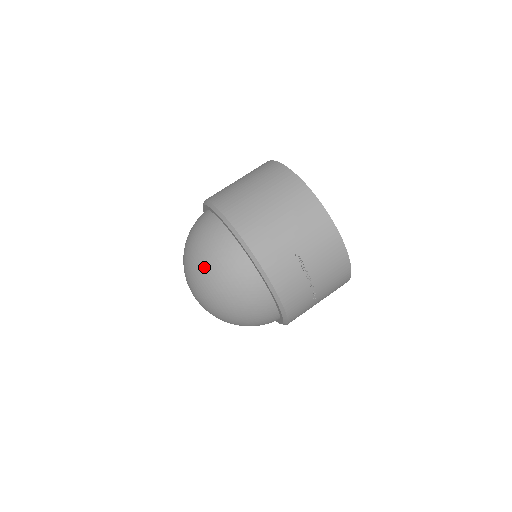
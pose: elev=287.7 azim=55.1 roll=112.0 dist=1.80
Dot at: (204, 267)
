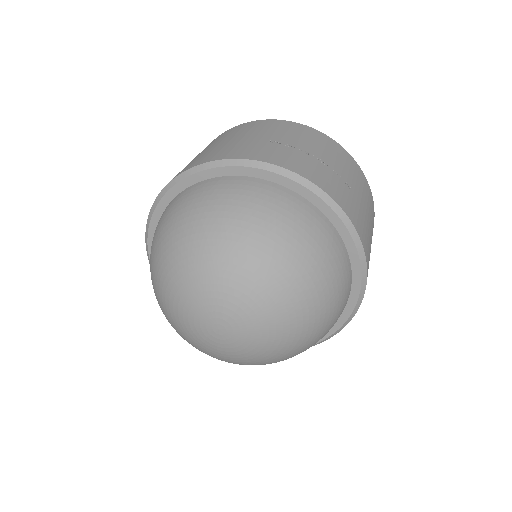
Dot at: (182, 239)
